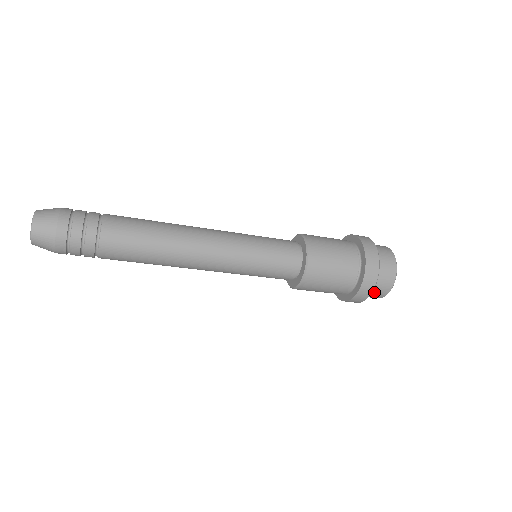
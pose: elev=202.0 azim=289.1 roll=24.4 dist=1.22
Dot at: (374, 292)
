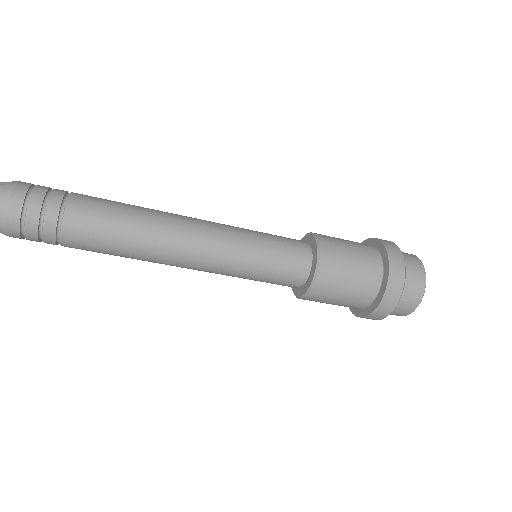
Dot at: (397, 308)
